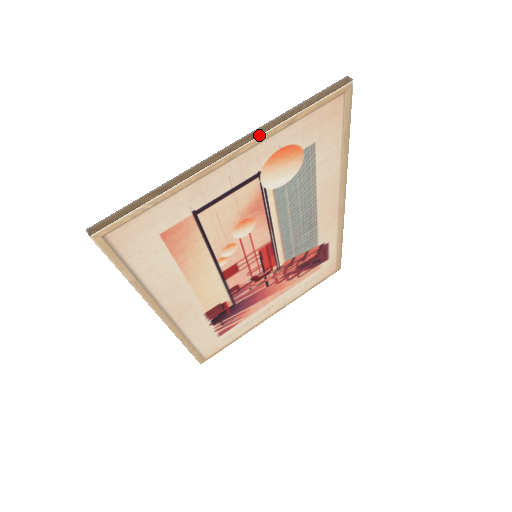
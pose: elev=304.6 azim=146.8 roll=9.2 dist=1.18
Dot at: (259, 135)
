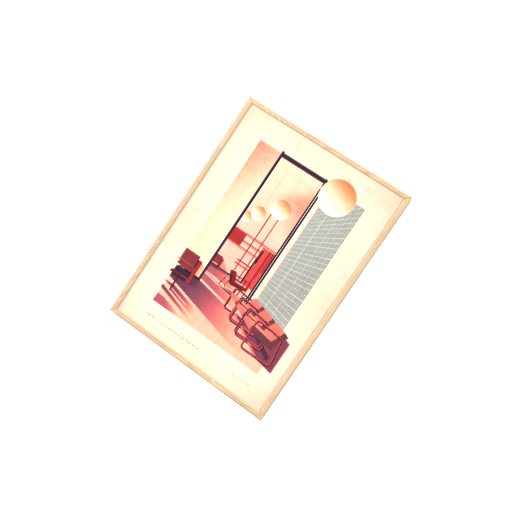
Dot at: (349, 157)
